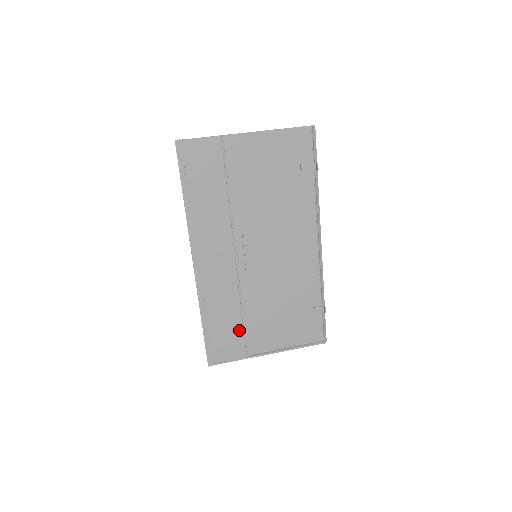
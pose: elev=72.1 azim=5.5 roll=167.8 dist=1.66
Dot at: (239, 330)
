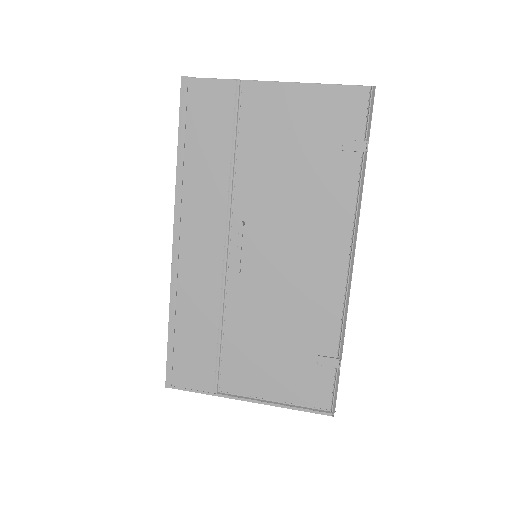
Dot at: (214, 352)
